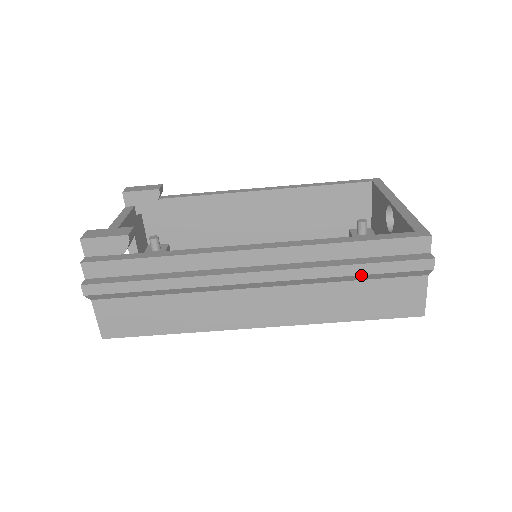
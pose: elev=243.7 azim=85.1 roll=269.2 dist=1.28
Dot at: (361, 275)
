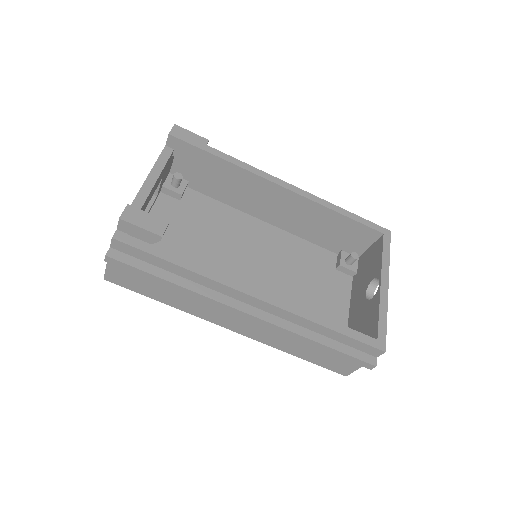
Dot at: (321, 349)
